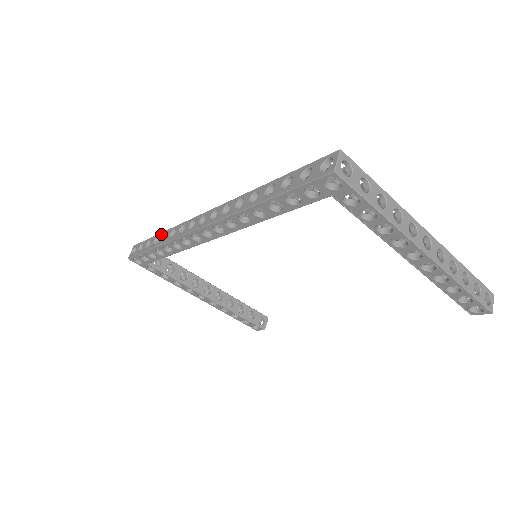
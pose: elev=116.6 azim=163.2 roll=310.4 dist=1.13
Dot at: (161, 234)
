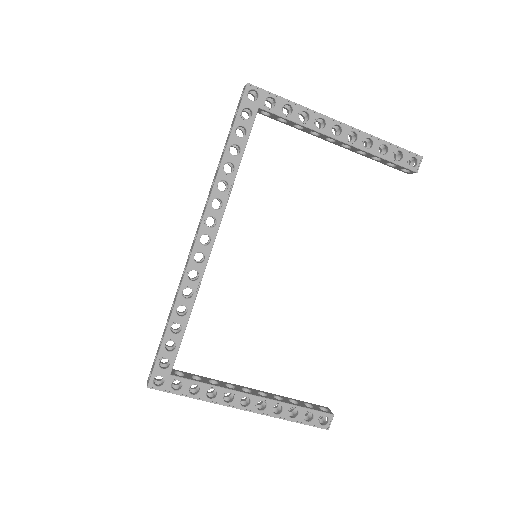
Dot at: (169, 315)
